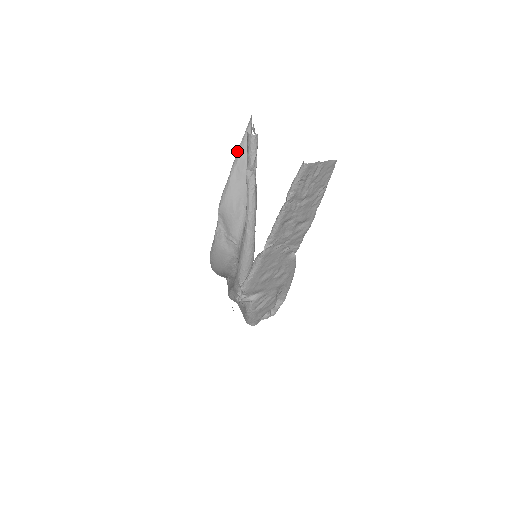
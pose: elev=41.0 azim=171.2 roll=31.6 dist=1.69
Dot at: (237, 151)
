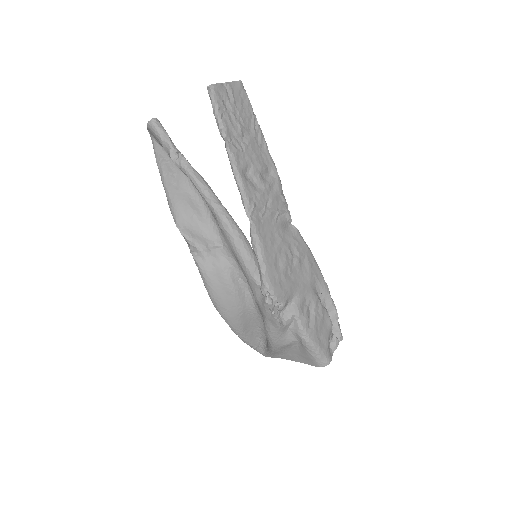
Dot at: occluded
